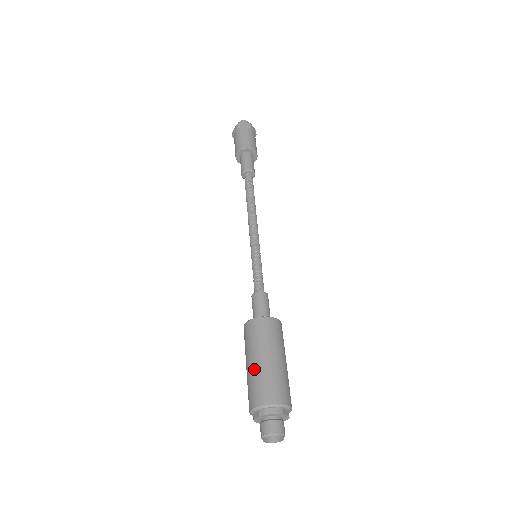
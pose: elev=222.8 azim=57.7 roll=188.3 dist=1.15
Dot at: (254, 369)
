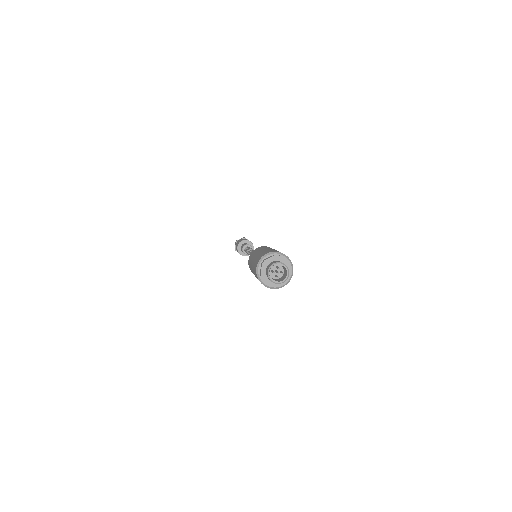
Dot at: (270, 249)
